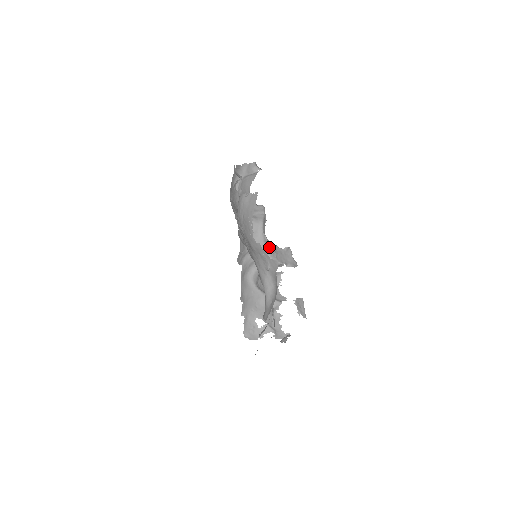
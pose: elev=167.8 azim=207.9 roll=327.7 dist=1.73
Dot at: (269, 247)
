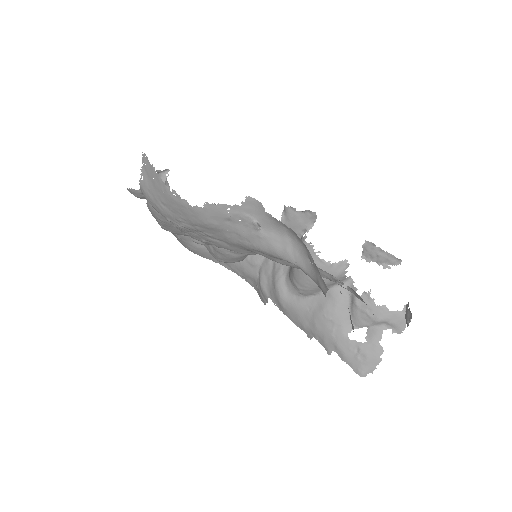
Dot at: occluded
